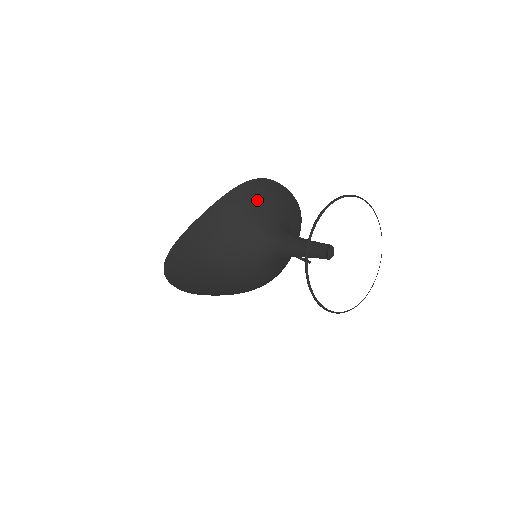
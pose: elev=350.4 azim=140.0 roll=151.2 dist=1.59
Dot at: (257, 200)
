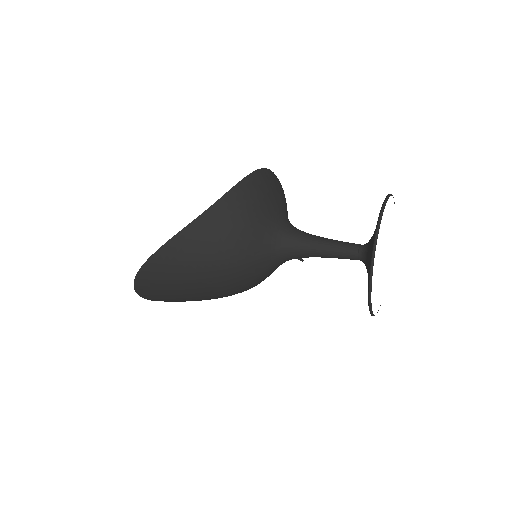
Dot at: (266, 193)
